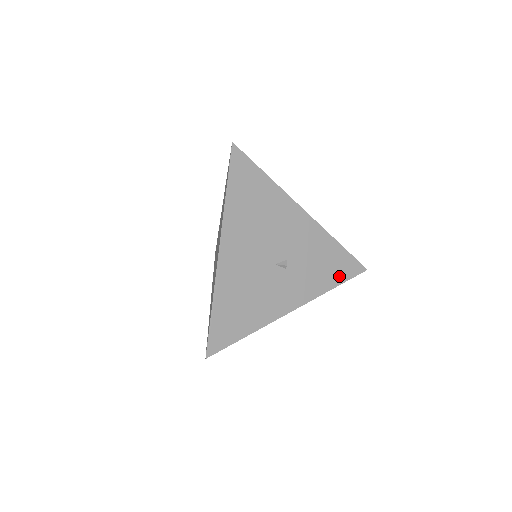
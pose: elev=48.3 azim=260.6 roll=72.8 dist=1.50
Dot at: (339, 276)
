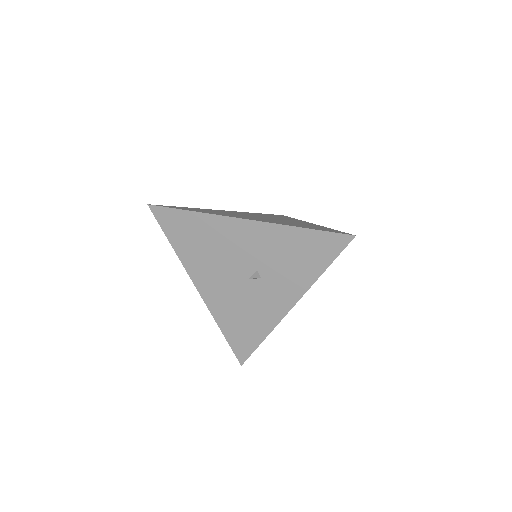
Dot at: (322, 259)
